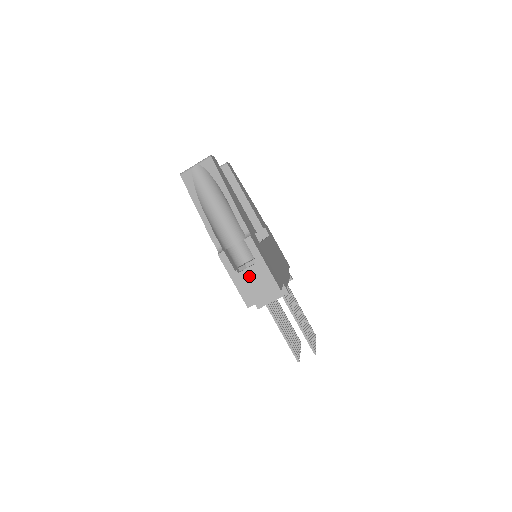
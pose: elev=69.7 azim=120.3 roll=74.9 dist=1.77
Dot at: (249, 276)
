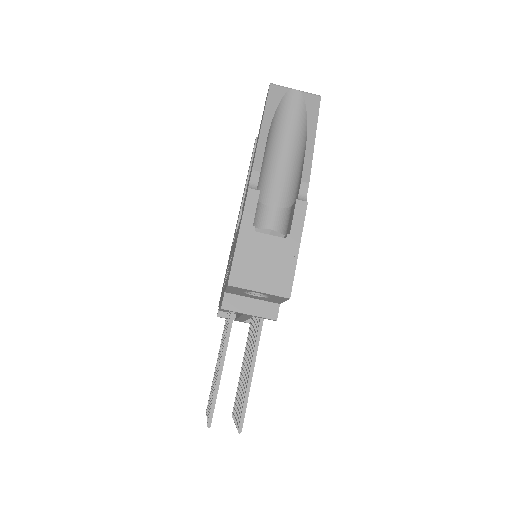
Dot at: (265, 247)
